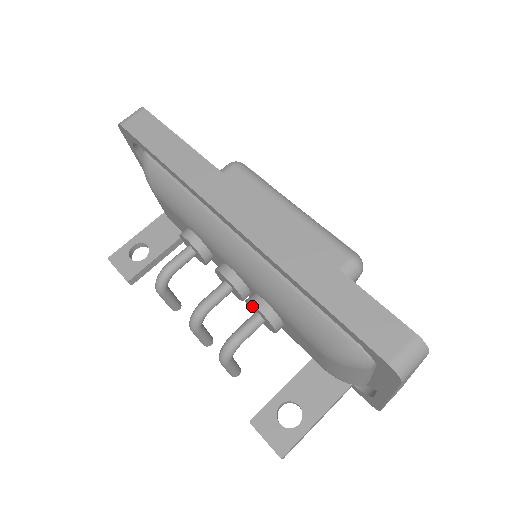
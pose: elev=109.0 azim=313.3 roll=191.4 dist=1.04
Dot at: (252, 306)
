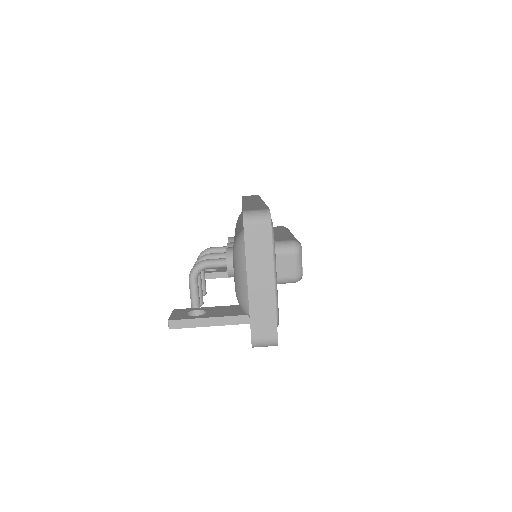
Dot at: occluded
